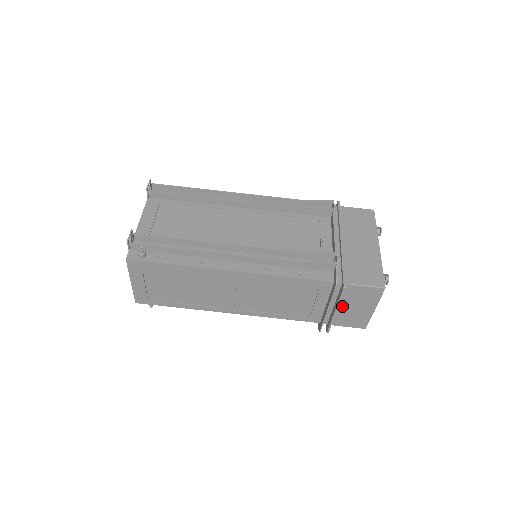
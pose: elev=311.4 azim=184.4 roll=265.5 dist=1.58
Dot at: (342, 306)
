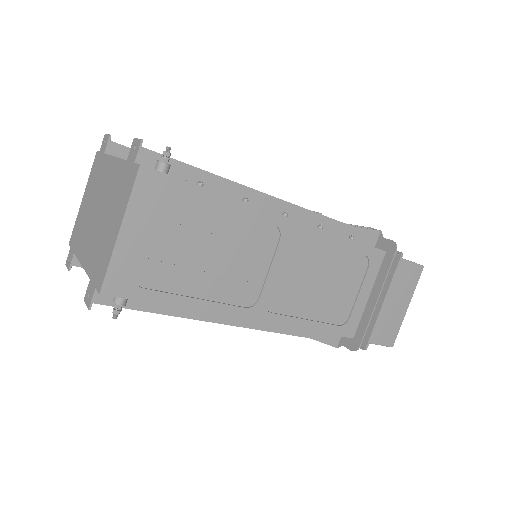
Dot at: occluded
